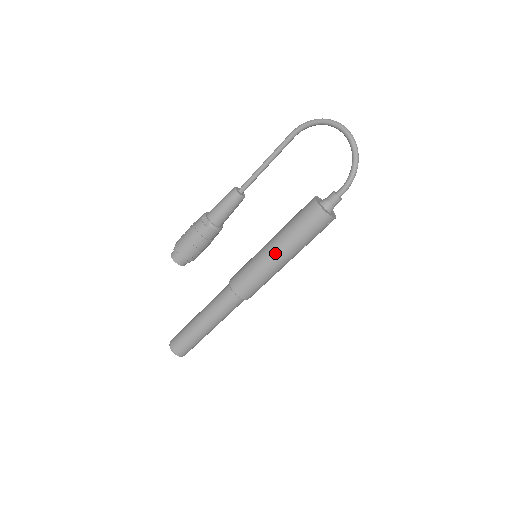
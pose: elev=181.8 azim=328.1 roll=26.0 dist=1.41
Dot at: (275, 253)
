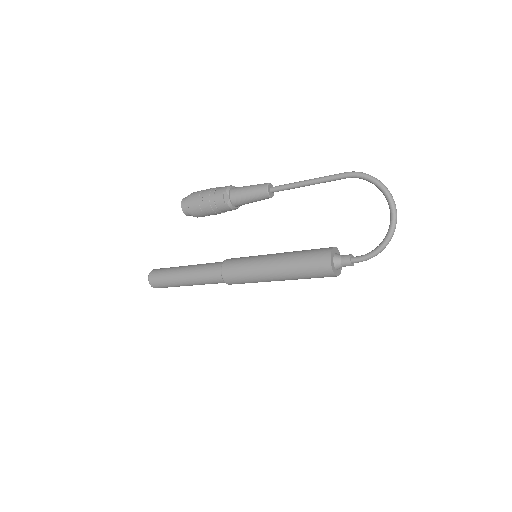
Dot at: (272, 272)
